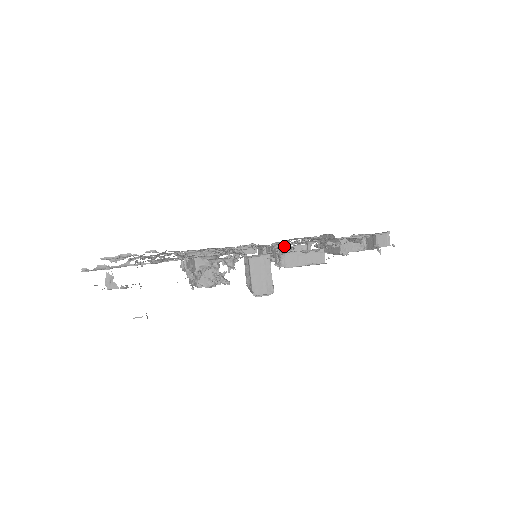
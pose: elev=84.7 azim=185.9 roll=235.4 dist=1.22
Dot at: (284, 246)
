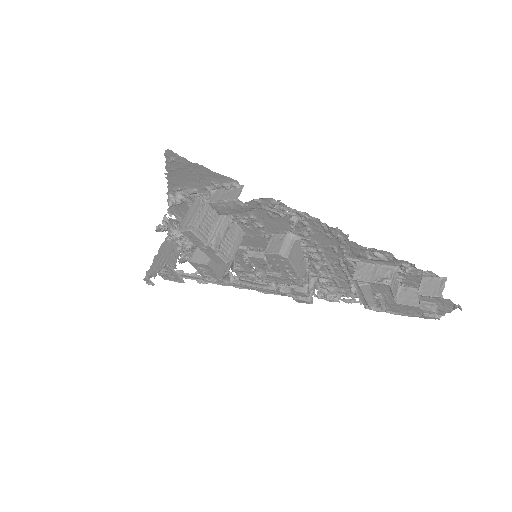
Dot at: occluded
